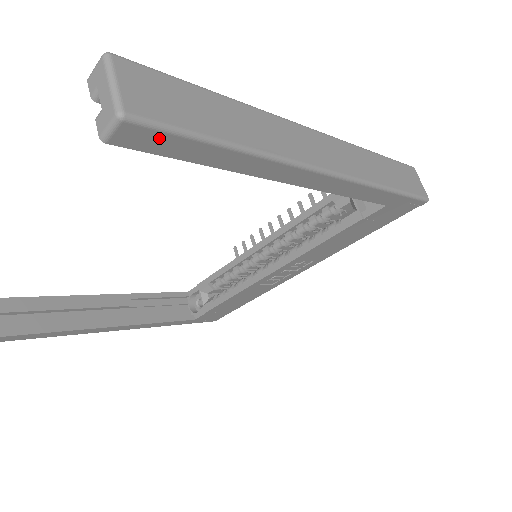
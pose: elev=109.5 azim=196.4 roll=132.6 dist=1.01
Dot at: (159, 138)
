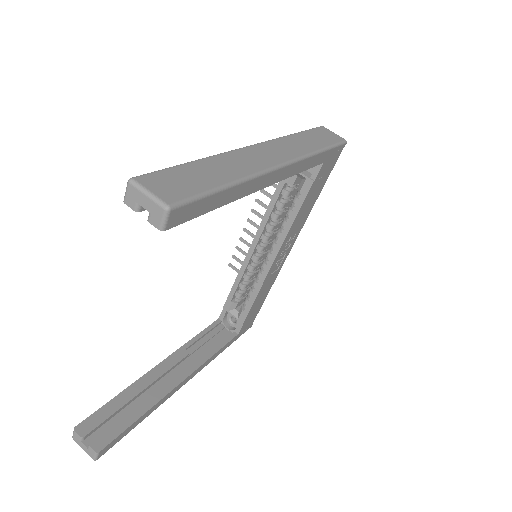
Dot at: (190, 208)
